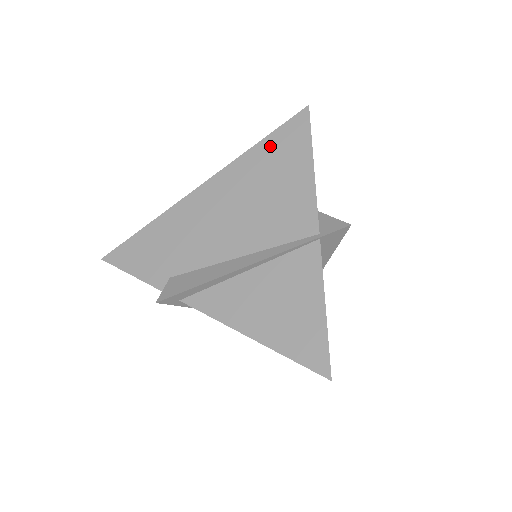
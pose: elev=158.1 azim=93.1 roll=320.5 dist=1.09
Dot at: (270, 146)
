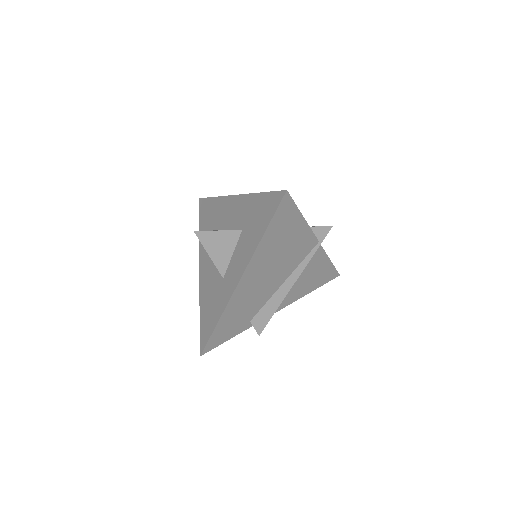
Dot at: (273, 231)
